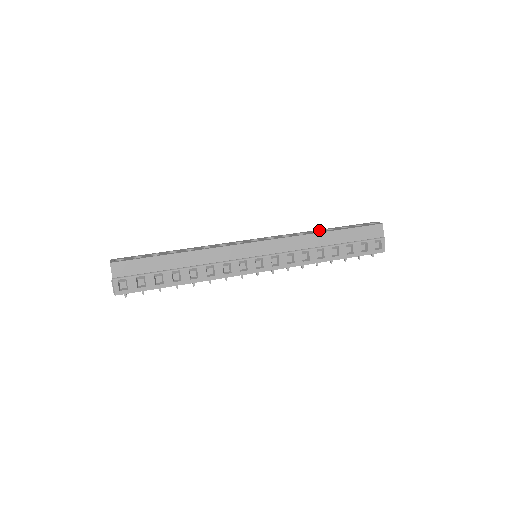
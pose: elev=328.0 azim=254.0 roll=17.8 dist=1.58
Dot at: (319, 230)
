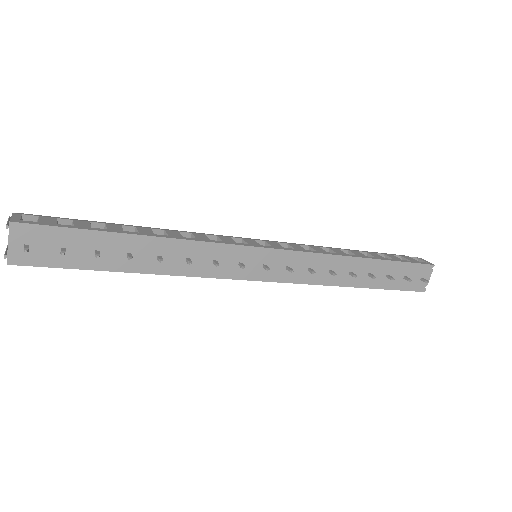
Dot at: occluded
